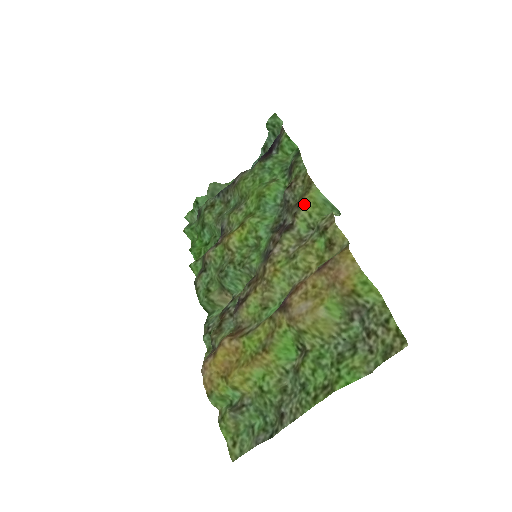
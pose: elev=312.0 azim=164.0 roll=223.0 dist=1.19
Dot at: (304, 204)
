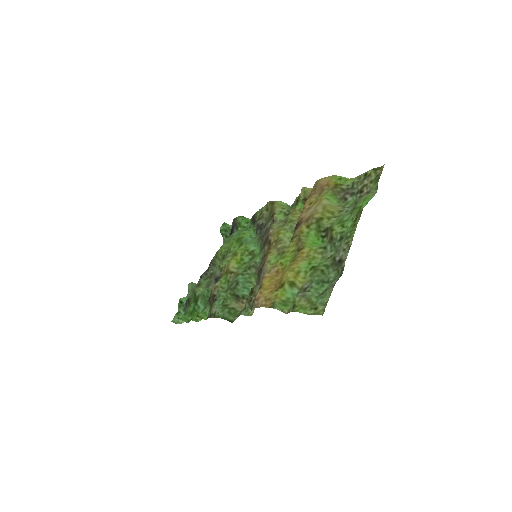
Dot at: (276, 206)
